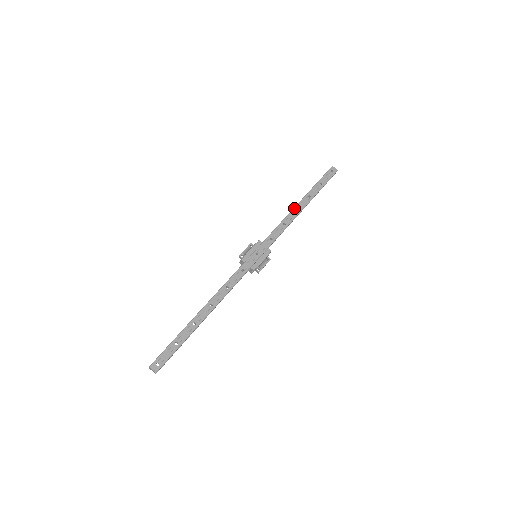
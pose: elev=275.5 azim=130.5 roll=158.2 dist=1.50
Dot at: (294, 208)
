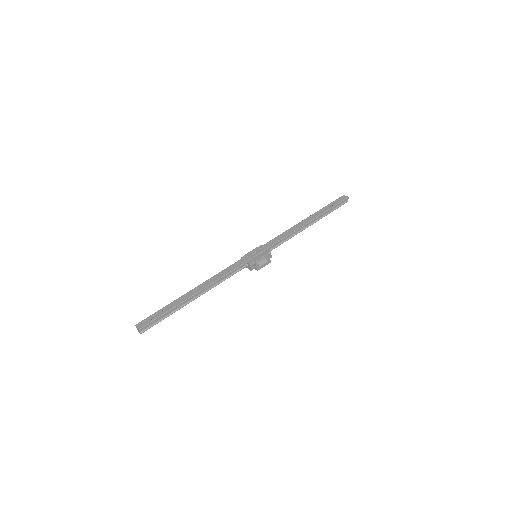
Dot at: (299, 222)
